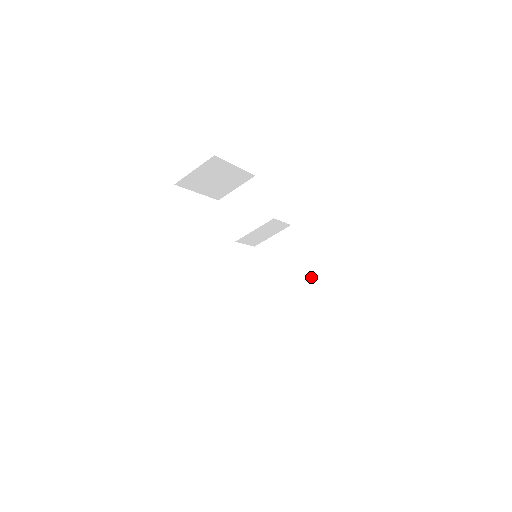
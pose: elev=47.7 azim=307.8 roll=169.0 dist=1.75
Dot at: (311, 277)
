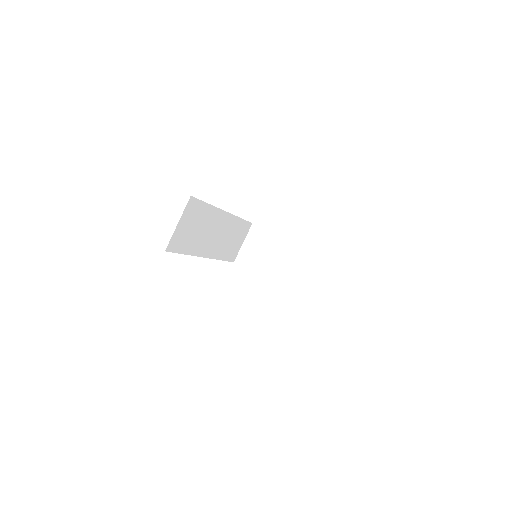
Dot at: occluded
